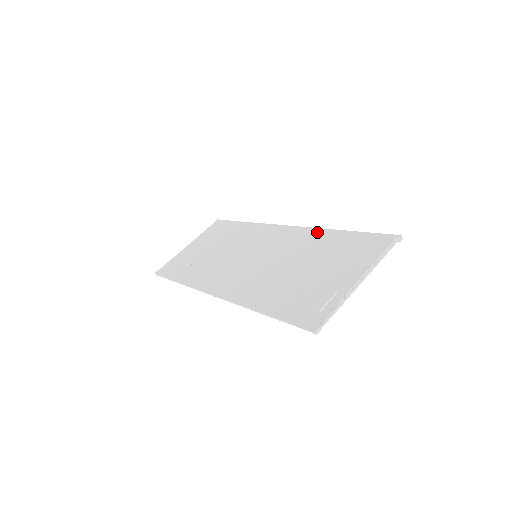
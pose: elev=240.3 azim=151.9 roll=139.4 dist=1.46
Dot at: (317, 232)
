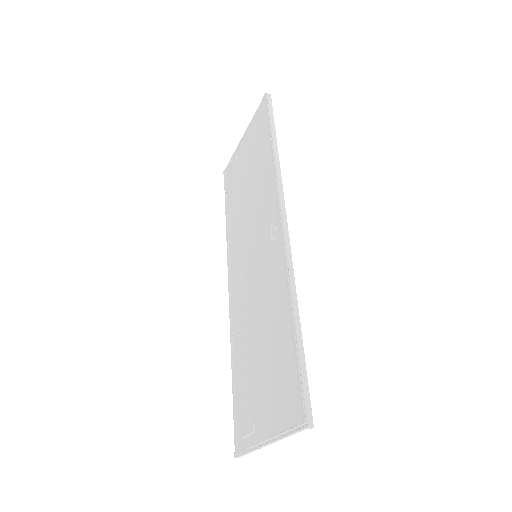
Dot at: (285, 288)
